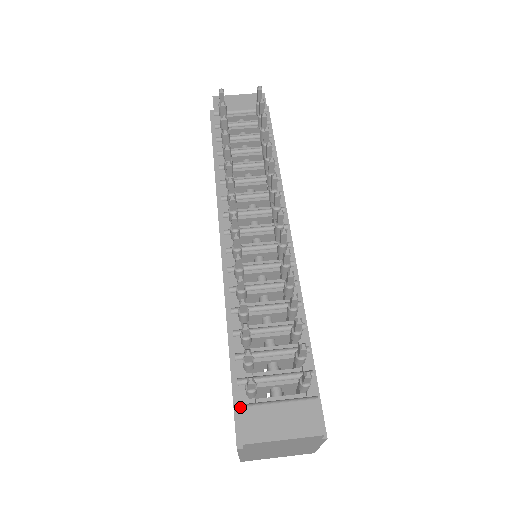
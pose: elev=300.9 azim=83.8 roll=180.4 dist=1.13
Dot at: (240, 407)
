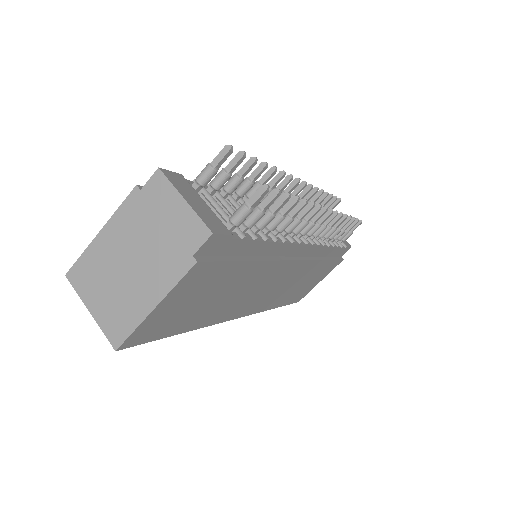
Dot at: (182, 175)
